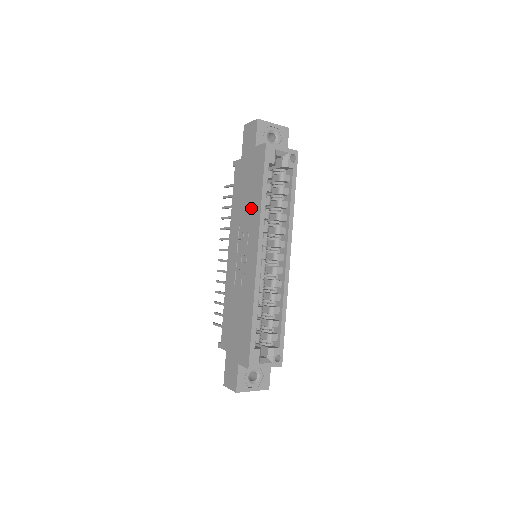
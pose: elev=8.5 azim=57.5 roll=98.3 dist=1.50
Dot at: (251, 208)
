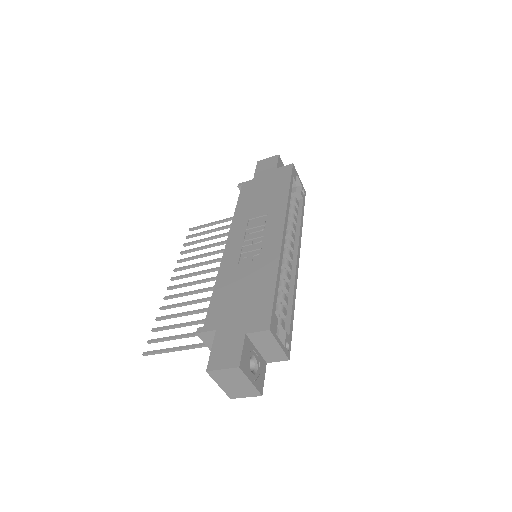
Dot at: (271, 203)
